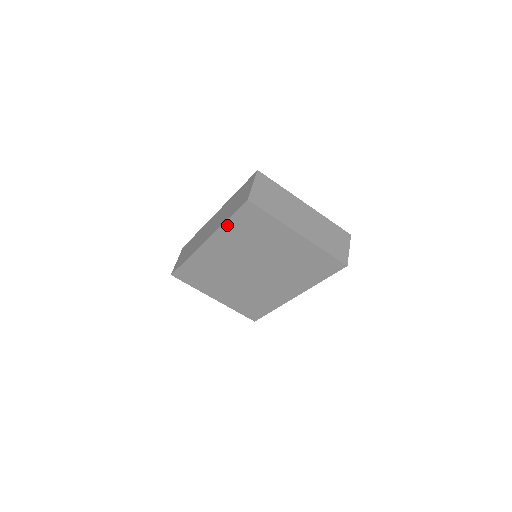
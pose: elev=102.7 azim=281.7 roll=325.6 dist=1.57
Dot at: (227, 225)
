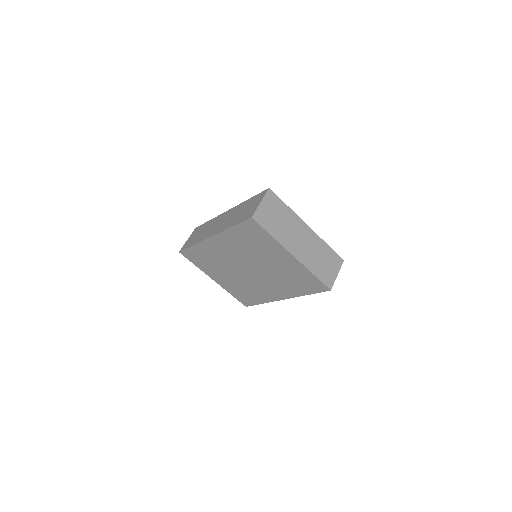
Dot at: (231, 230)
